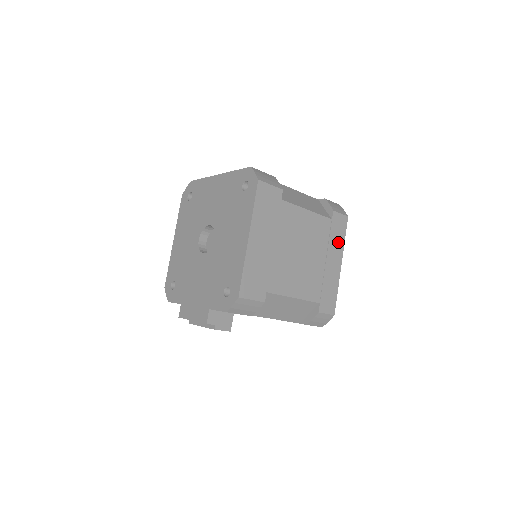
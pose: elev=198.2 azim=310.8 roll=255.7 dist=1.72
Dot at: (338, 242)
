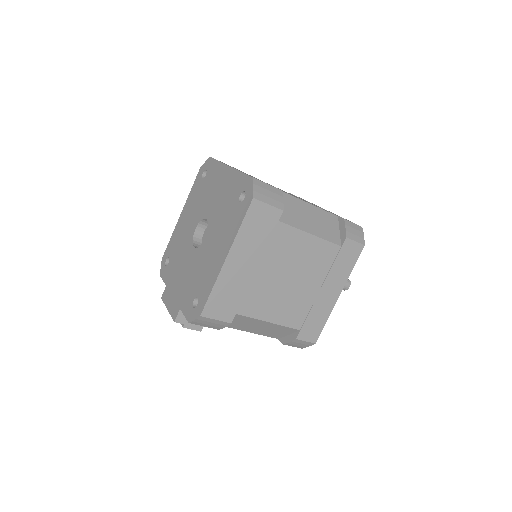
Dot at: (342, 271)
